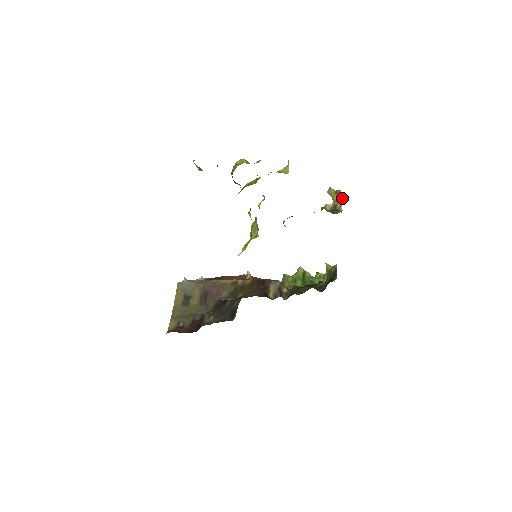
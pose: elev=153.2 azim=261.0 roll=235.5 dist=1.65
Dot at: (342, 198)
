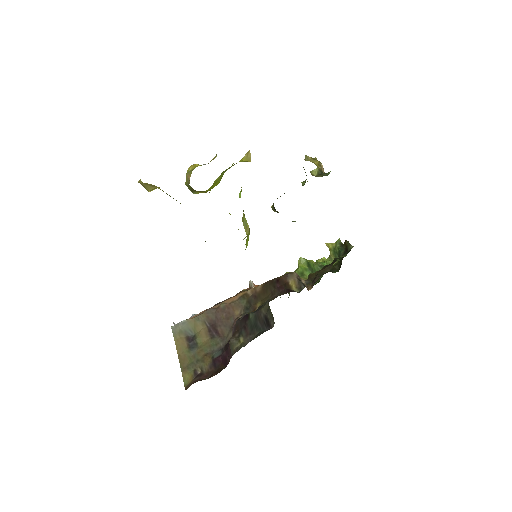
Dot at: (321, 163)
